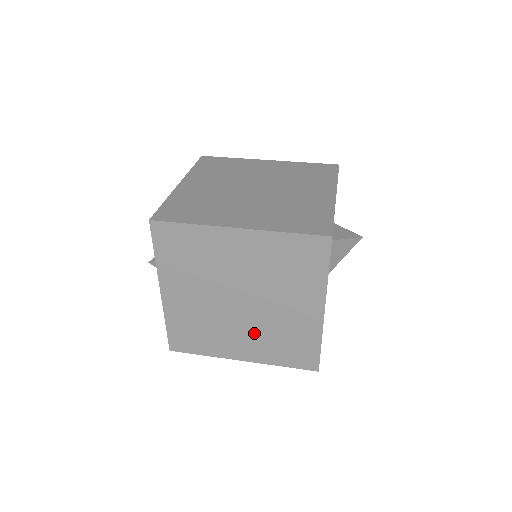
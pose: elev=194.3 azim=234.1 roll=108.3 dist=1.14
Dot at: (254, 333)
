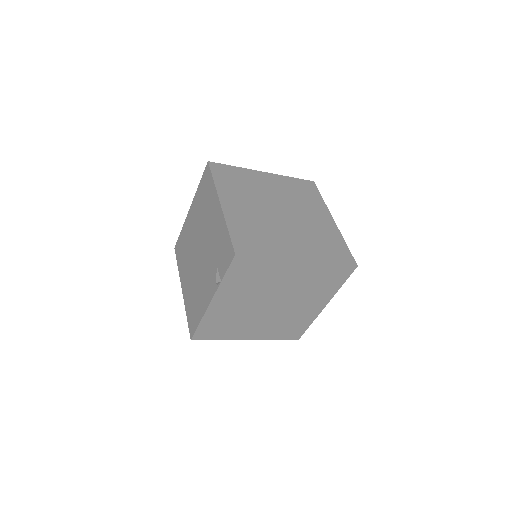
Dot at: (269, 322)
